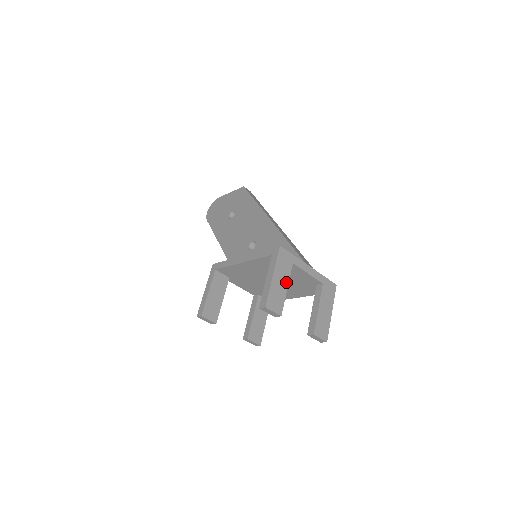
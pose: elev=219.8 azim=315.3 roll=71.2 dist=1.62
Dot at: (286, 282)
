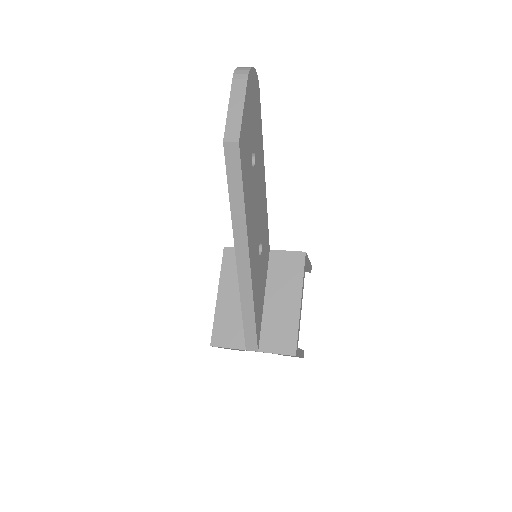
Dot at: (234, 349)
